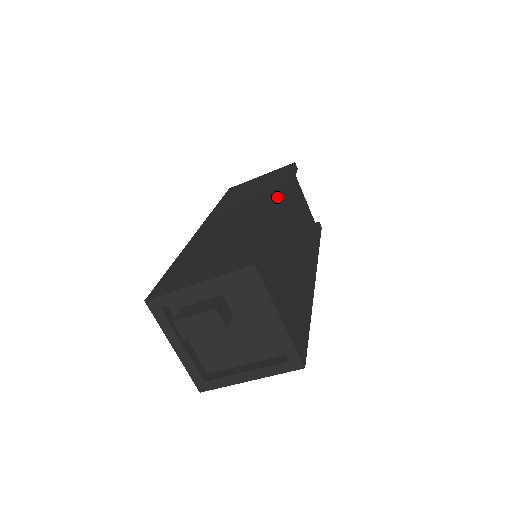
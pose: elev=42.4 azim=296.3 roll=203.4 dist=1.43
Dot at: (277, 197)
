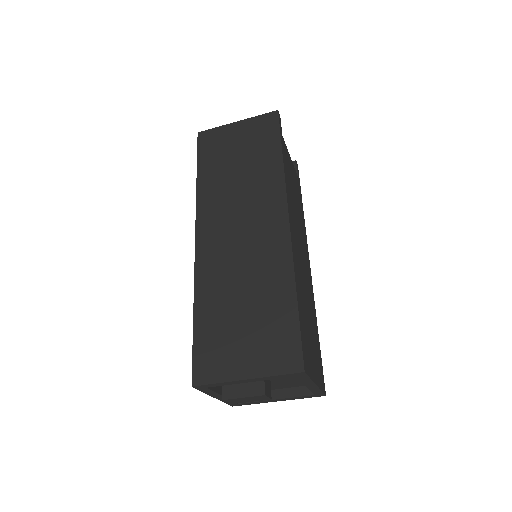
Dot at: (283, 212)
